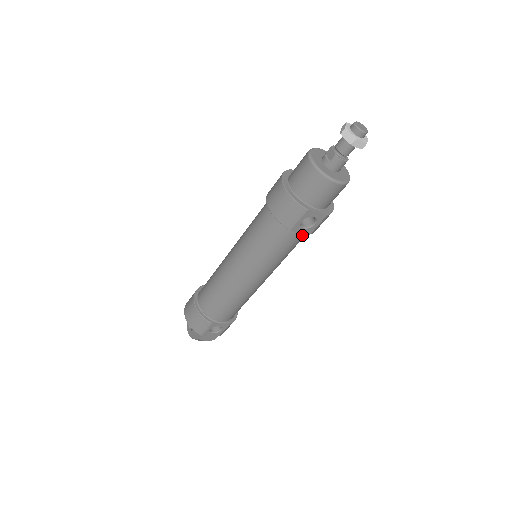
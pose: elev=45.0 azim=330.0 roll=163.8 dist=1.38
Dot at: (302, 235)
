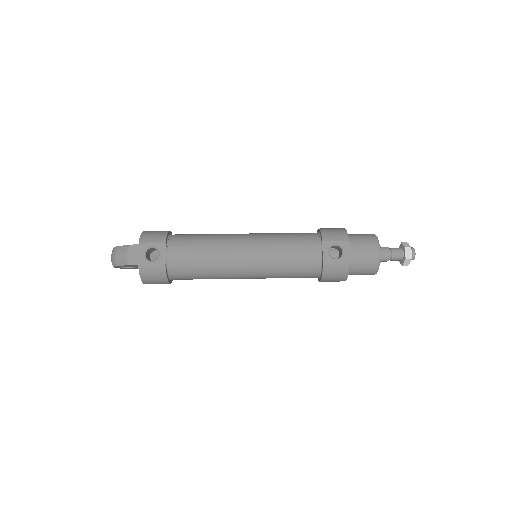
Dot at: (317, 260)
